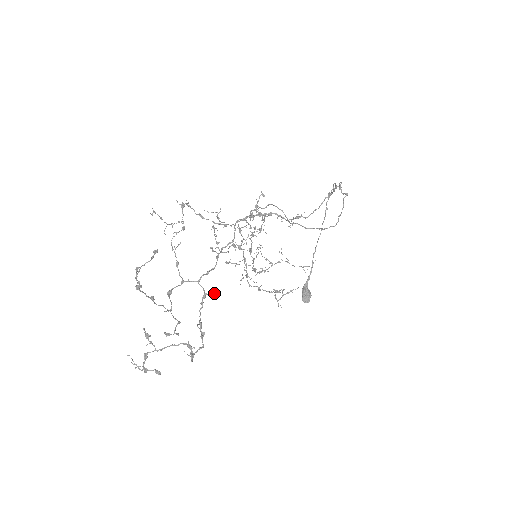
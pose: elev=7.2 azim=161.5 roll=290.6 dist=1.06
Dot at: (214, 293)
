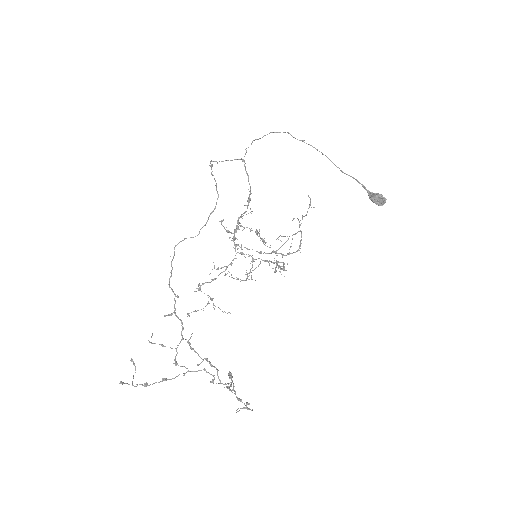
Dot at: occluded
